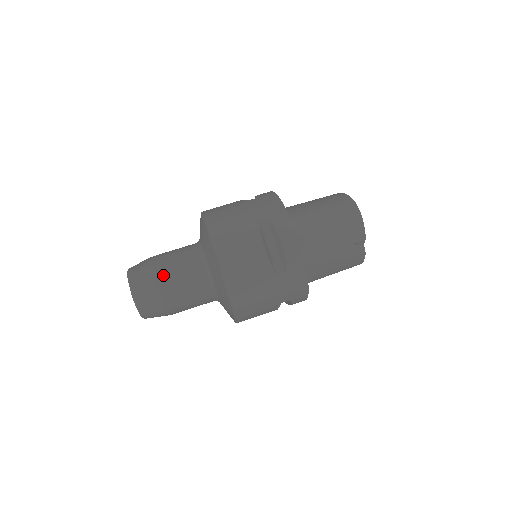
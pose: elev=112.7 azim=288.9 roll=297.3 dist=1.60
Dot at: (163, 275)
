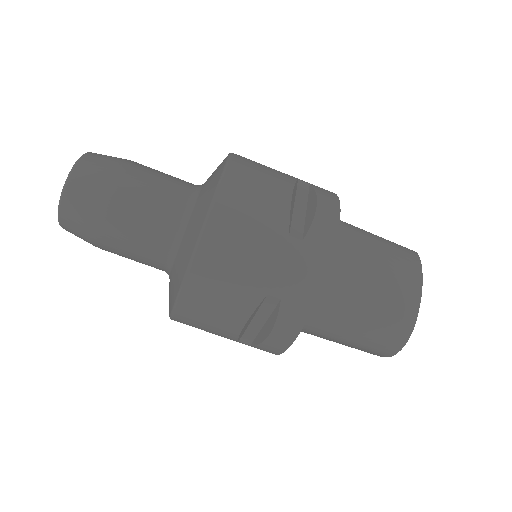
Dot at: (108, 231)
